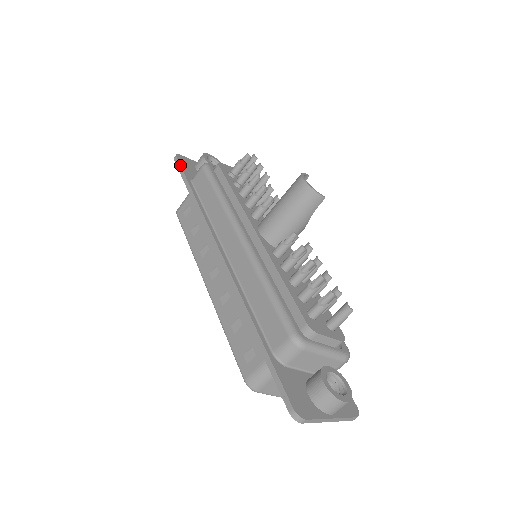
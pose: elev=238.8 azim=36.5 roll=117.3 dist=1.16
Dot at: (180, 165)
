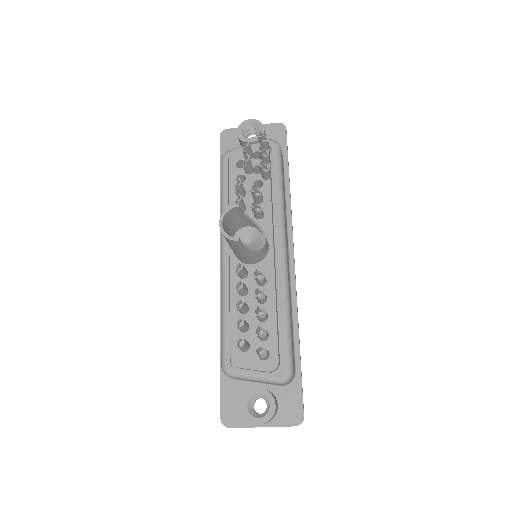
Dot at: occluded
